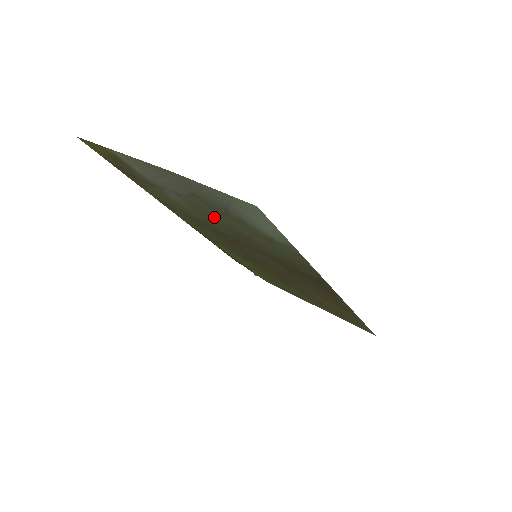
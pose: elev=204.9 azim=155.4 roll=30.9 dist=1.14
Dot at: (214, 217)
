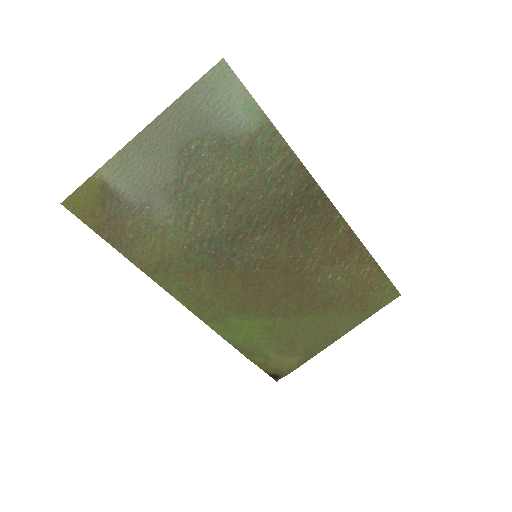
Dot at: (202, 194)
